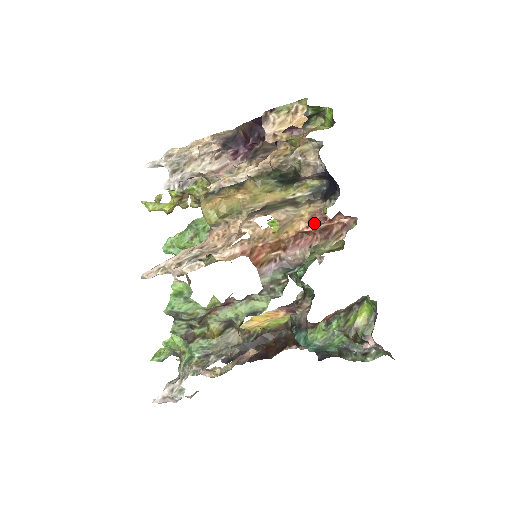
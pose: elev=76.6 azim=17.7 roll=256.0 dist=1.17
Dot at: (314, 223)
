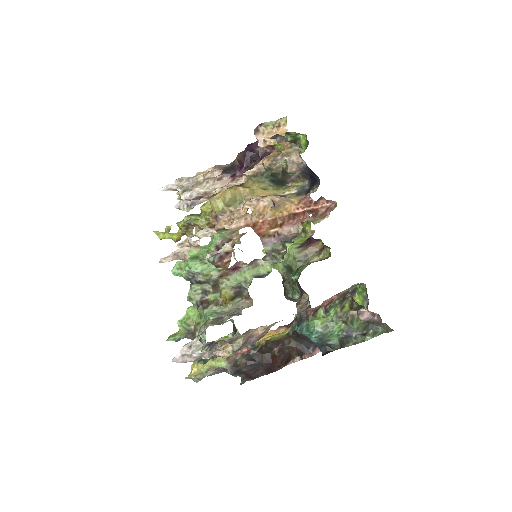
Dot at: (303, 205)
